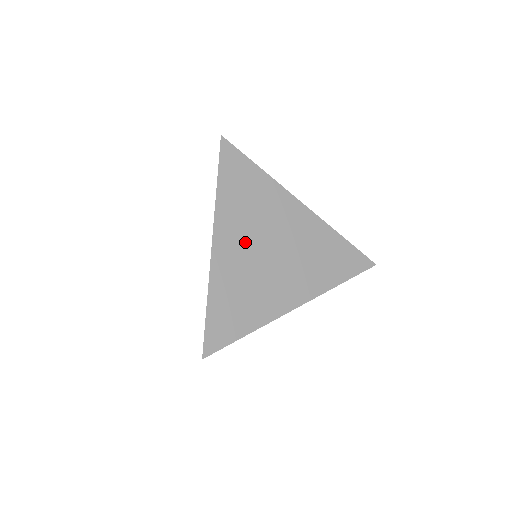
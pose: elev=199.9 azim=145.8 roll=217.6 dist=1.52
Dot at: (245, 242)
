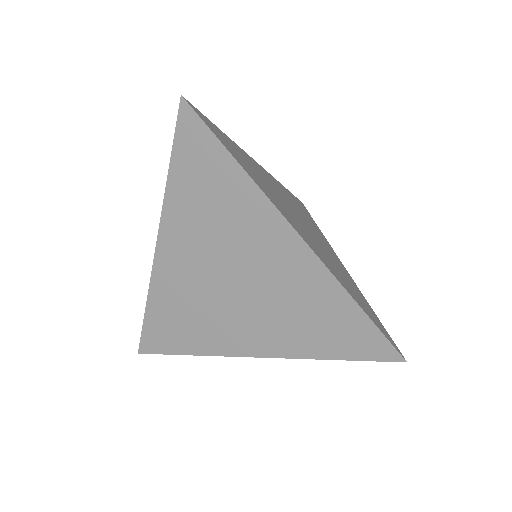
Dot at: (294, 220)
